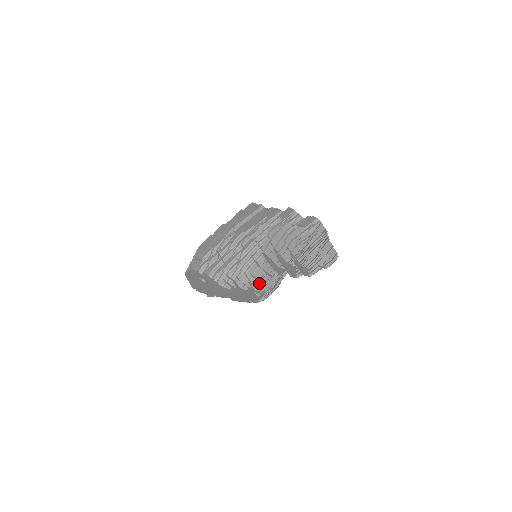
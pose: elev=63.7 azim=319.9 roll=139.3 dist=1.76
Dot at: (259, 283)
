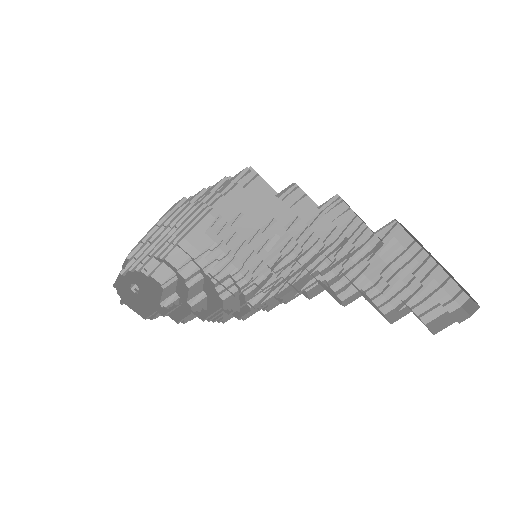
Dot at: (209, 259)
